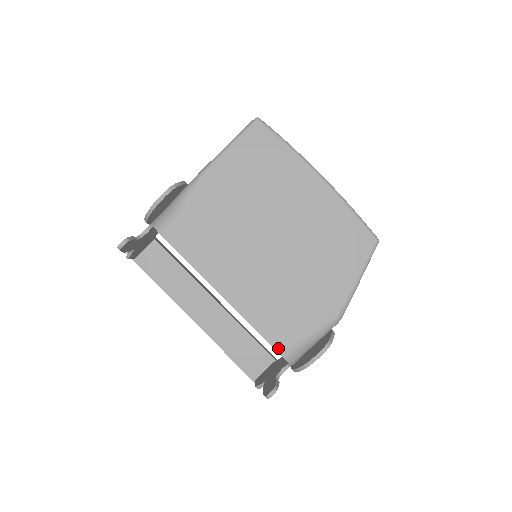
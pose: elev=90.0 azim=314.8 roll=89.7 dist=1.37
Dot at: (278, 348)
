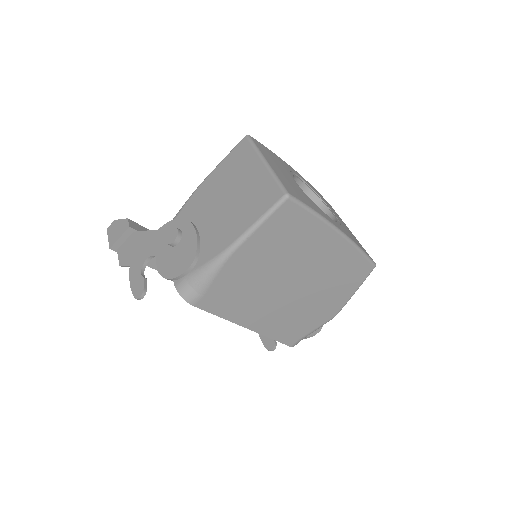
Dot at: (289, 344)
